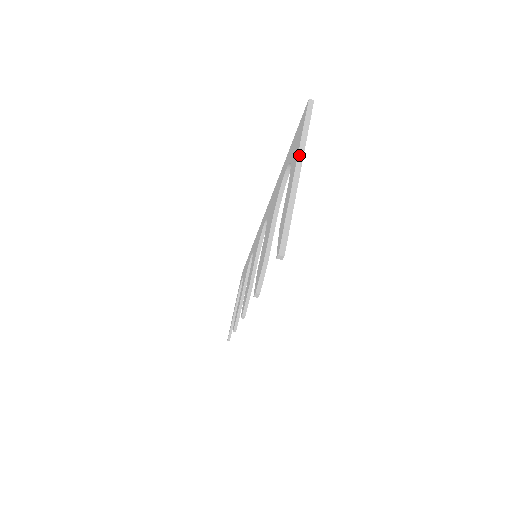
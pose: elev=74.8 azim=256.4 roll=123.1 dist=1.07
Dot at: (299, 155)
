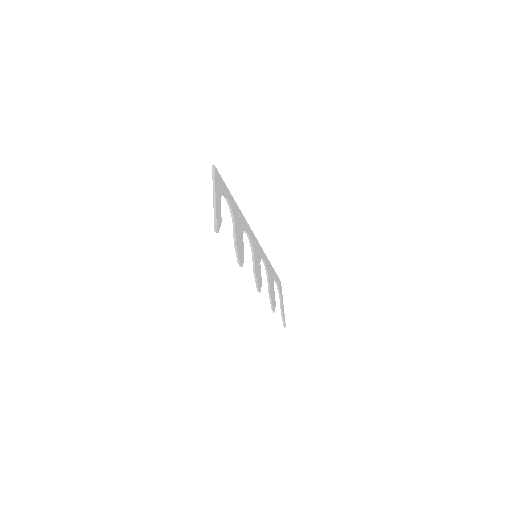
Dot at: (213, 189)
